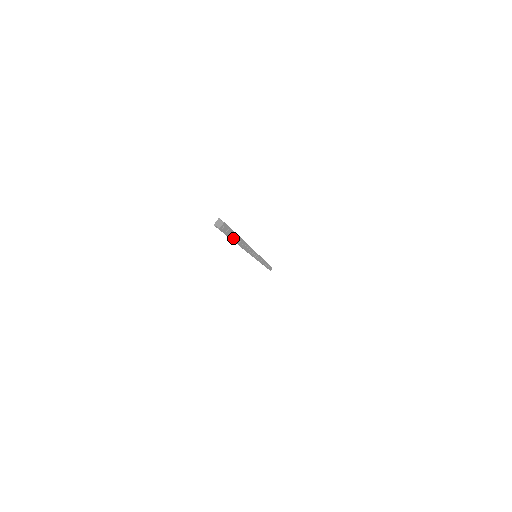
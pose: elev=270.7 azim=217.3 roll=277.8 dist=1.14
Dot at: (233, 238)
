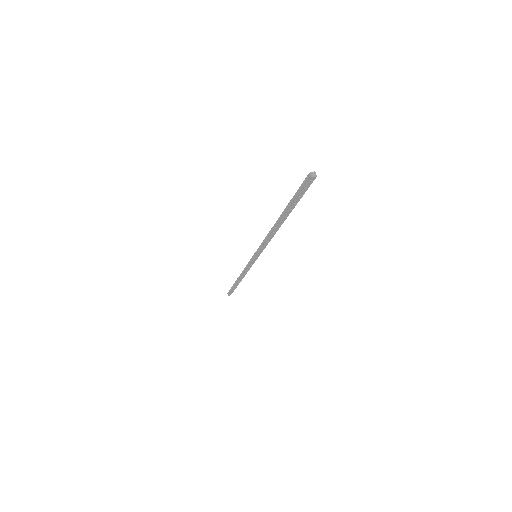
Dot at: (294, 203)
